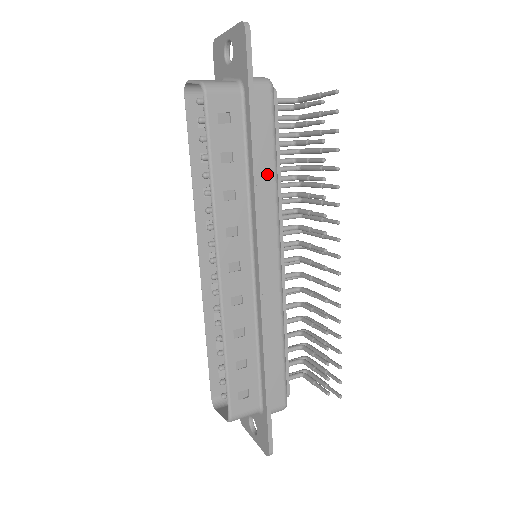
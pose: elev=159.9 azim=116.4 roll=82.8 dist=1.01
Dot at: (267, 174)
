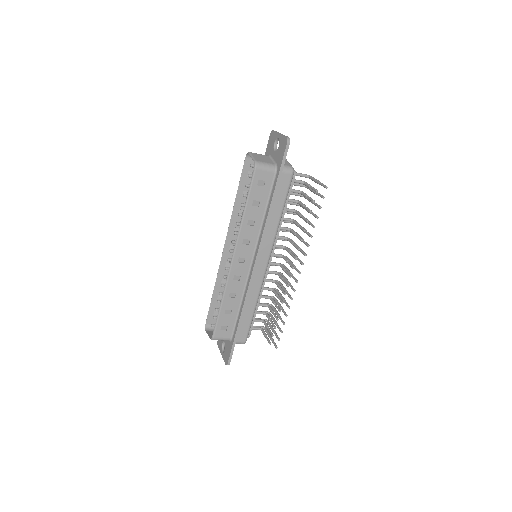
Dot at: (275, 217)
